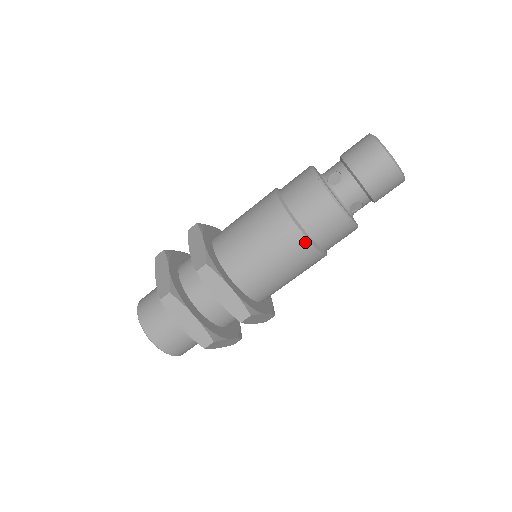
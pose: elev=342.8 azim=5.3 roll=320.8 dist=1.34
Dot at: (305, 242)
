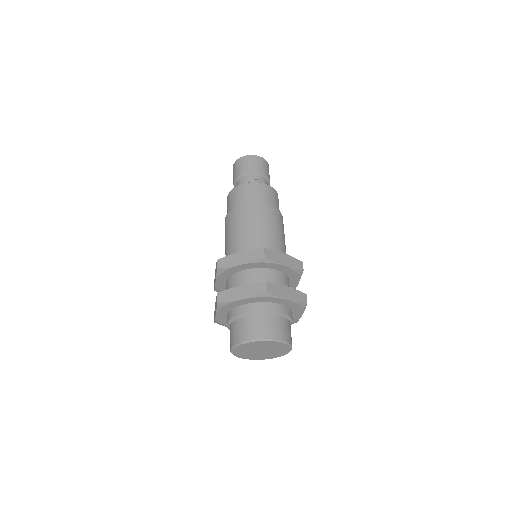
Dot at: (249, 206)
